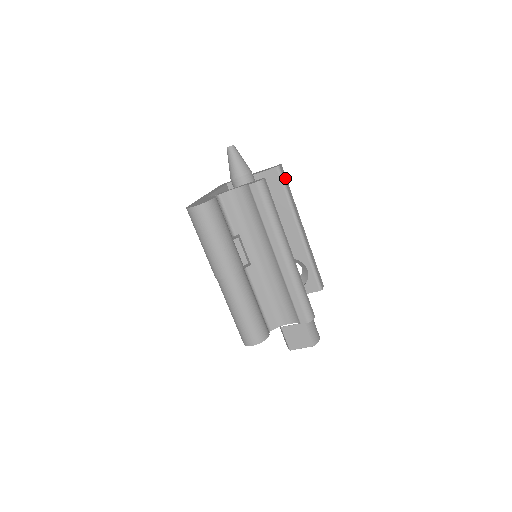
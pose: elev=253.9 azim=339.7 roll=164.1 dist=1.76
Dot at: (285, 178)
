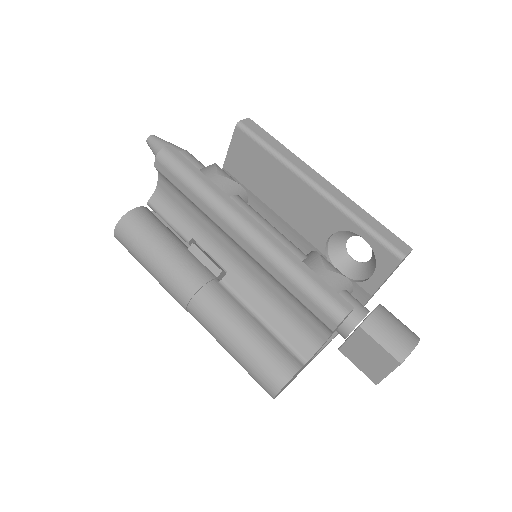
Dot at: (260, 131)
